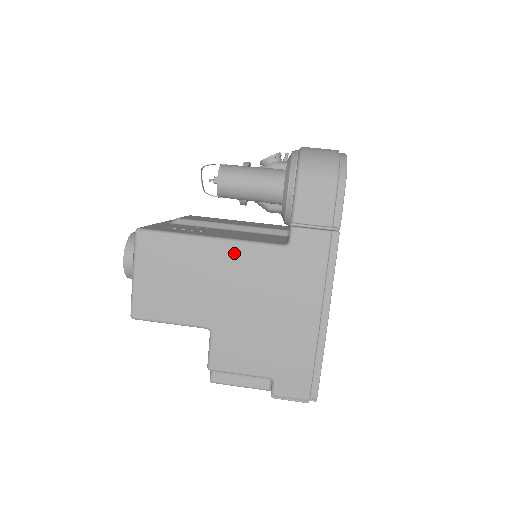
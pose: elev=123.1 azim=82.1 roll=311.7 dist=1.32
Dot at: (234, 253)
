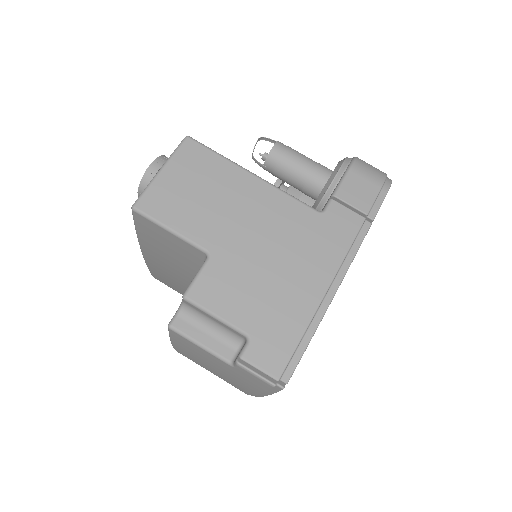
Dot at: (269, 195)
